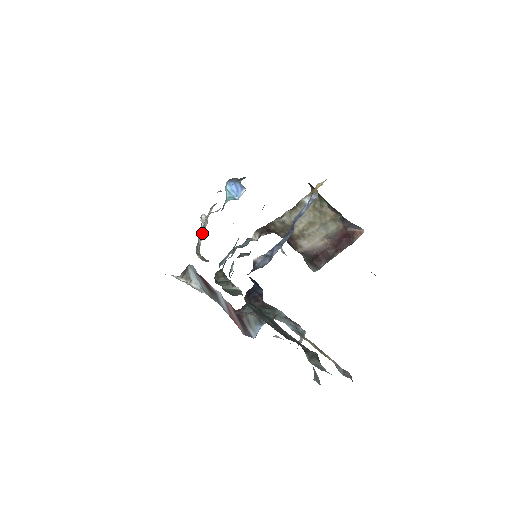
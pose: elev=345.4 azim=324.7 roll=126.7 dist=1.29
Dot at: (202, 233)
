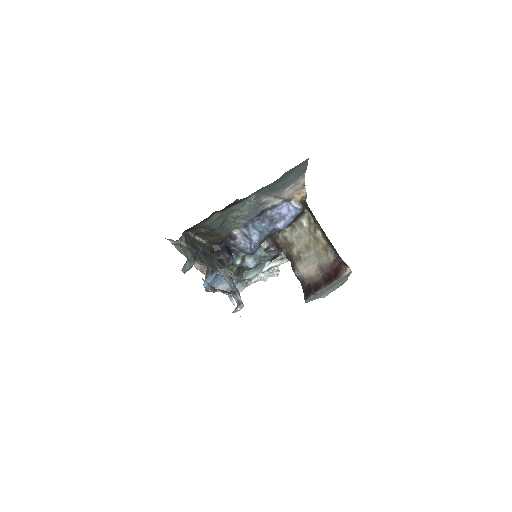
Dot at: (267, 276)
